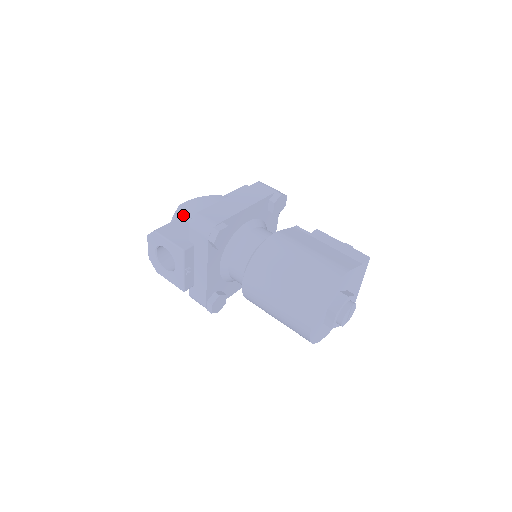
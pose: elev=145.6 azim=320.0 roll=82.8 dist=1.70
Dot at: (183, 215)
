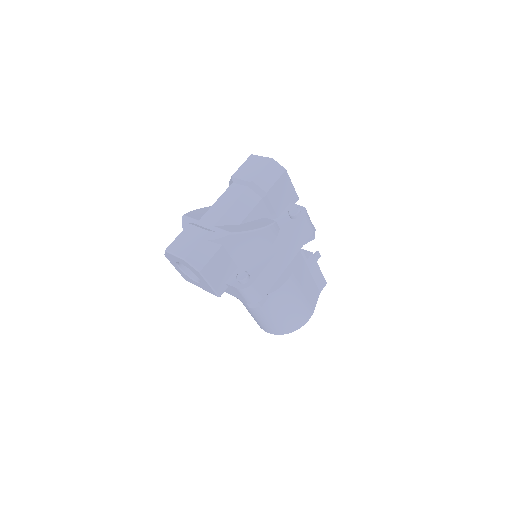
Dot at: (227, 245)
